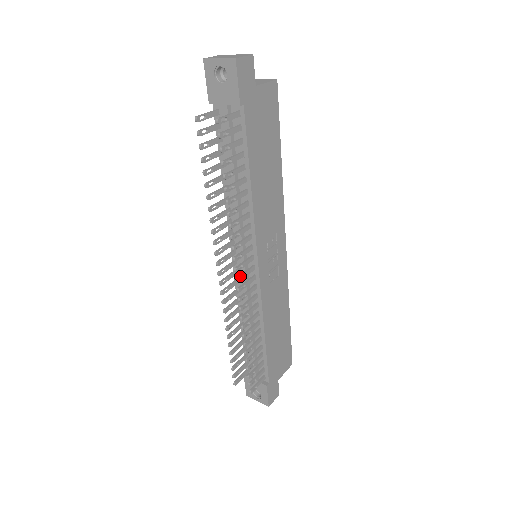
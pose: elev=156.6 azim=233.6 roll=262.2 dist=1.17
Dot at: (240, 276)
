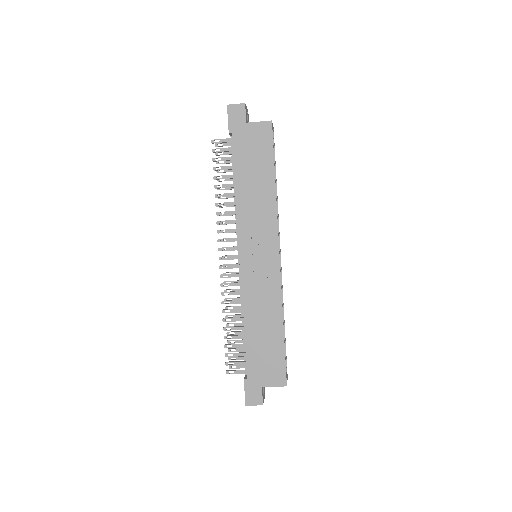
Dot at: (222, 256)
